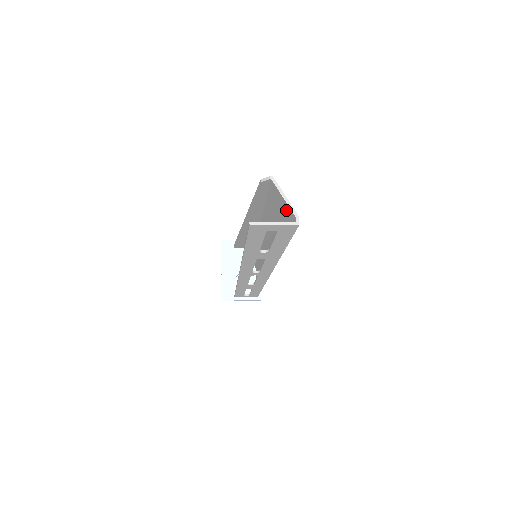
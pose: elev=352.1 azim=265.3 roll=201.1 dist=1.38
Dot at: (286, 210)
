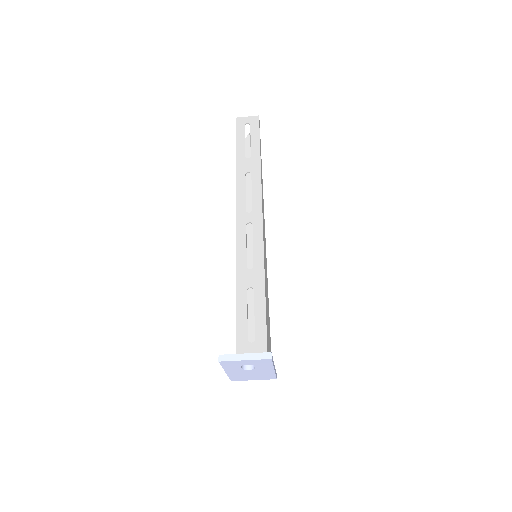
Dot at: occluded
